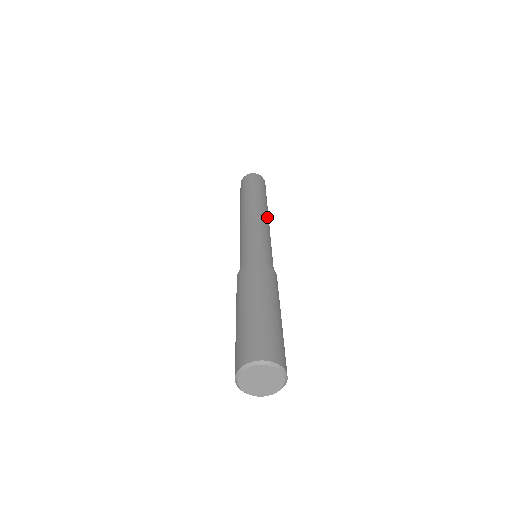
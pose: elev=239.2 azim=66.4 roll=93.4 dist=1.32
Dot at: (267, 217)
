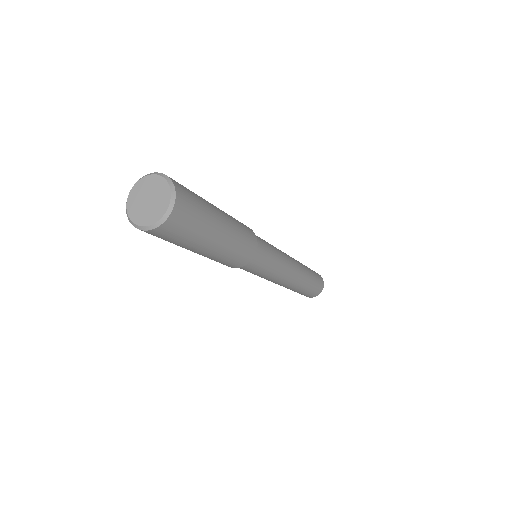
Dot at: occluded
